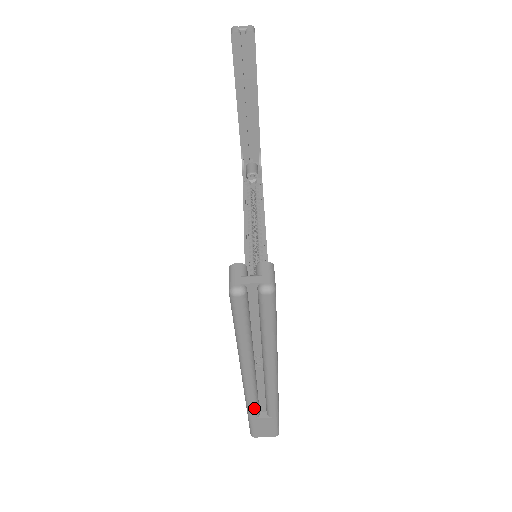
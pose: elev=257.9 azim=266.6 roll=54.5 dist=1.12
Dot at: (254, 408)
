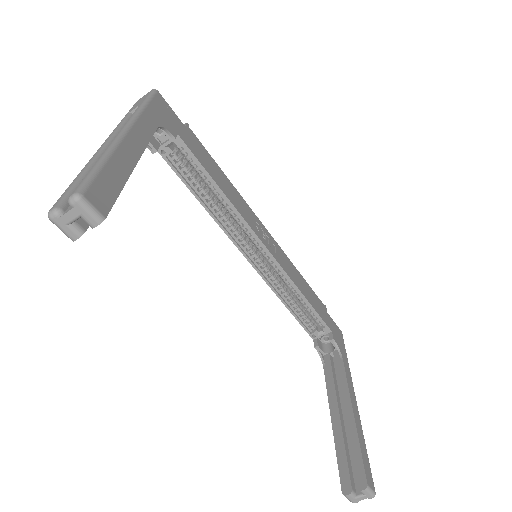
Dot at: occluded
